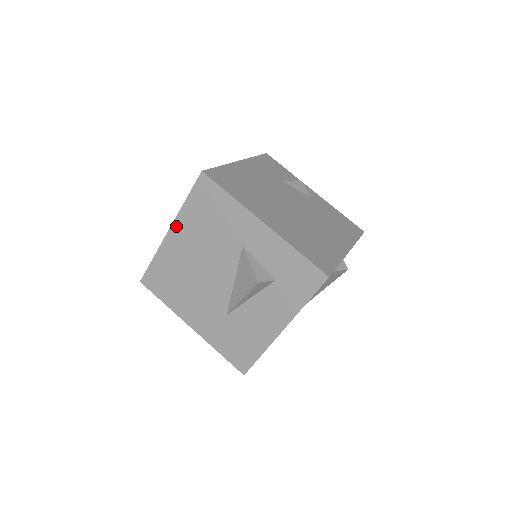
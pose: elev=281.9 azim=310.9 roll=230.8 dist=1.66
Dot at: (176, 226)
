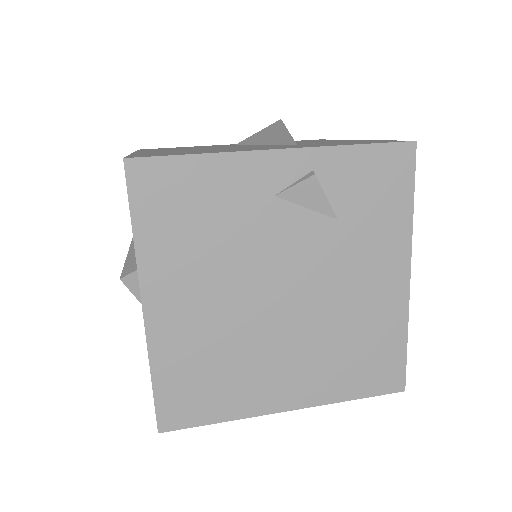
Dot at: occluded
